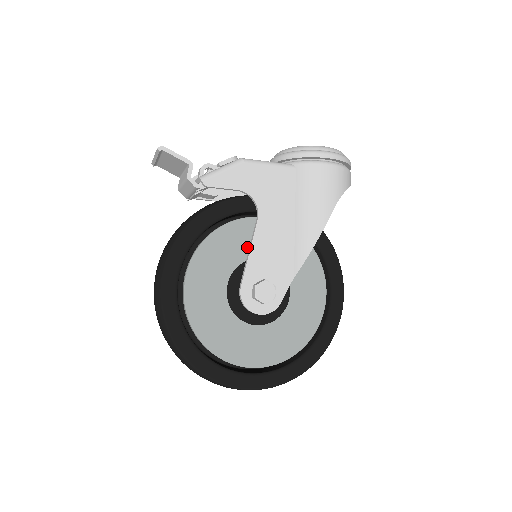
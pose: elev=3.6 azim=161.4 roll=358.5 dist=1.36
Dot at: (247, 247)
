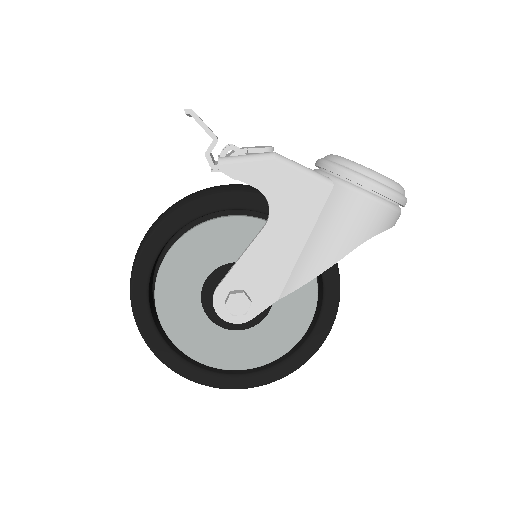
Dot at: (243, 249)
